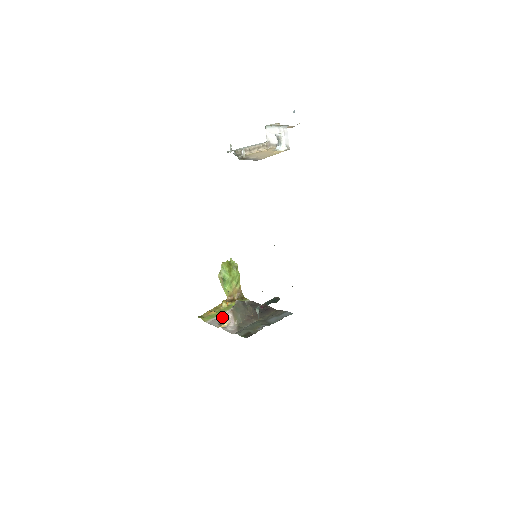
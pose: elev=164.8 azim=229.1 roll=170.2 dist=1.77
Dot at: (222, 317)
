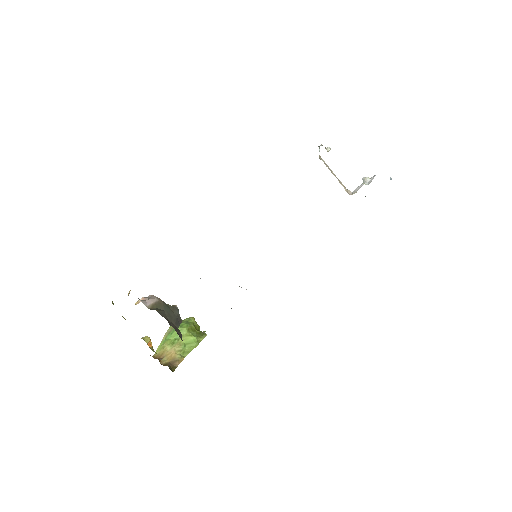
Dot at: occluded
